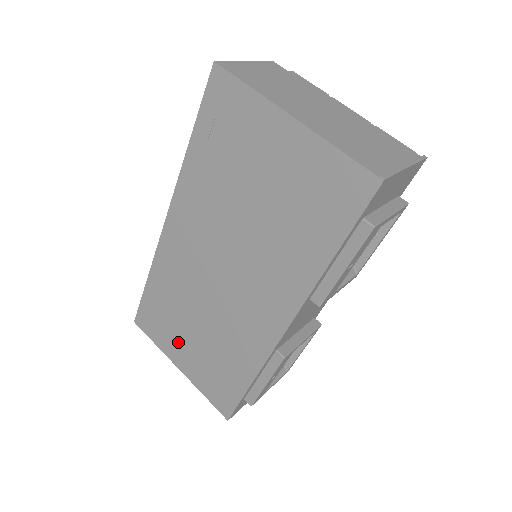
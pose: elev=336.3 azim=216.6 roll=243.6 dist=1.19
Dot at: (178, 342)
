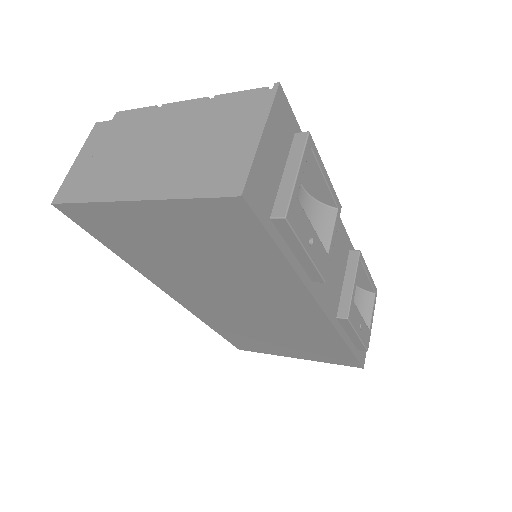
Dot at: (275, 347)
